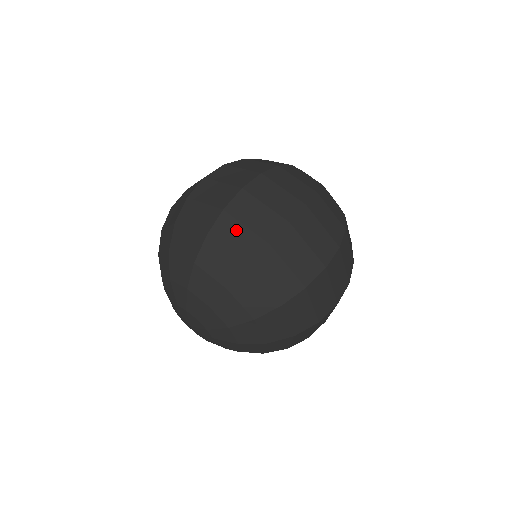
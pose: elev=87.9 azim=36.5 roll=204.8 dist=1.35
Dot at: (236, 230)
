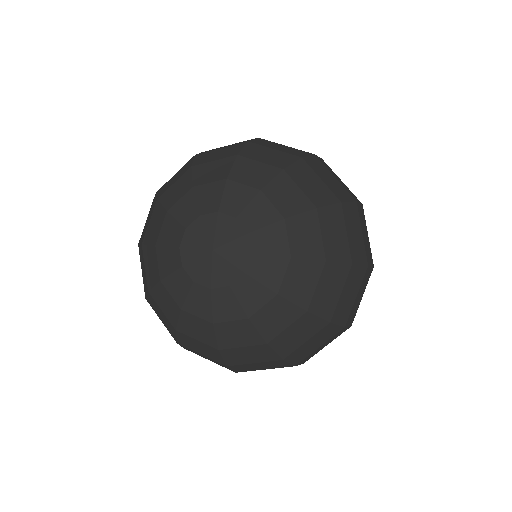
Dot at: (328, 173)
